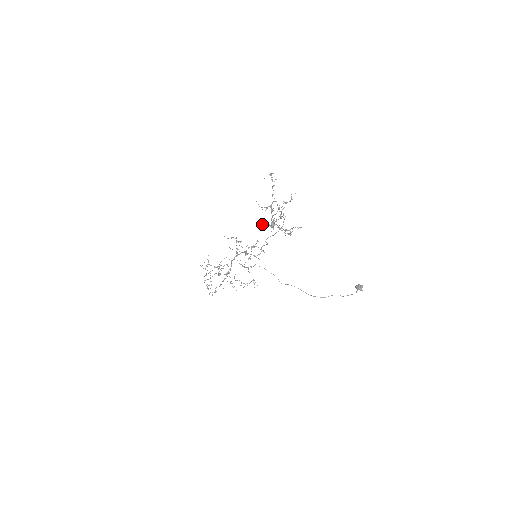
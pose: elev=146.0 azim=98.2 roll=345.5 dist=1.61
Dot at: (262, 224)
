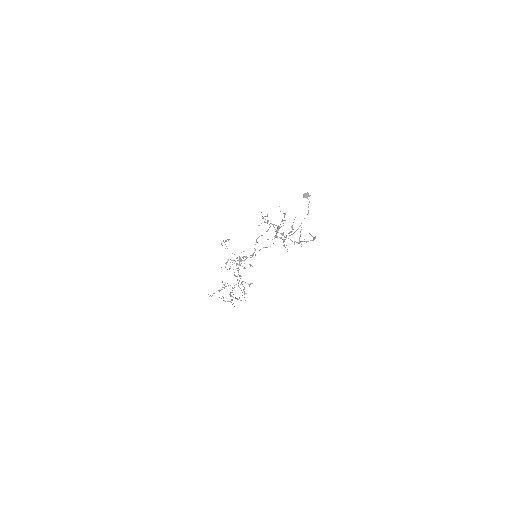
Dot at: (287, 249)
